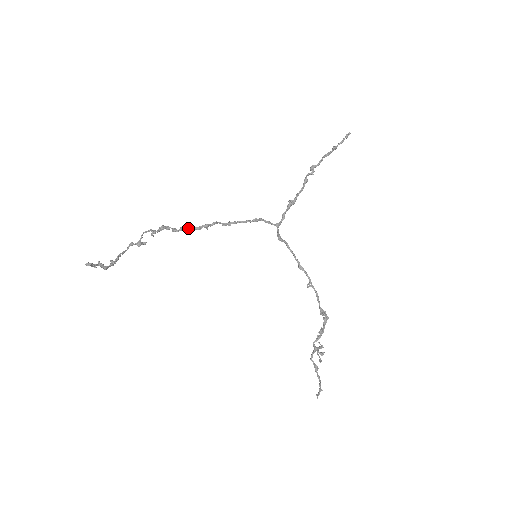
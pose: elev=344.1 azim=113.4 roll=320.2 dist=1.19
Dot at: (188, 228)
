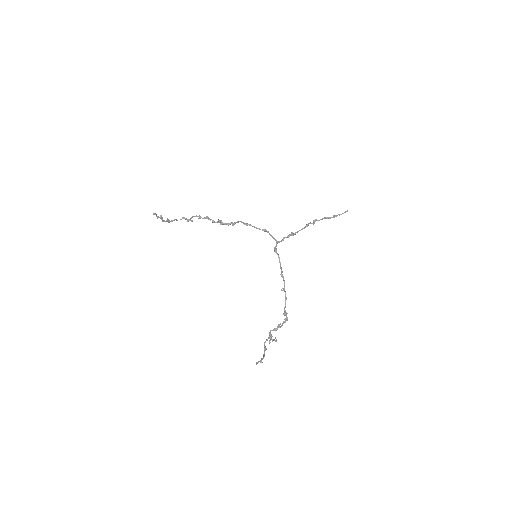
Dot at: occluded
